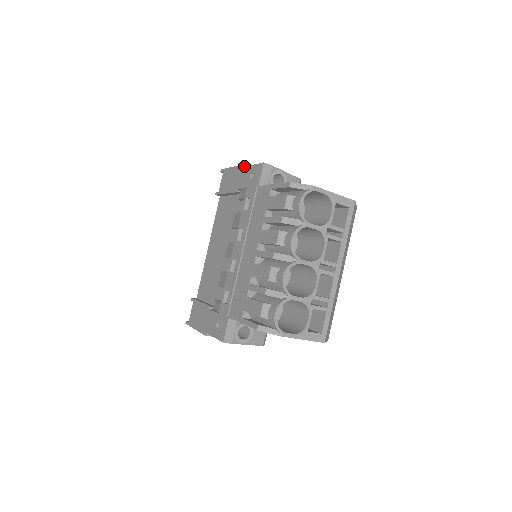
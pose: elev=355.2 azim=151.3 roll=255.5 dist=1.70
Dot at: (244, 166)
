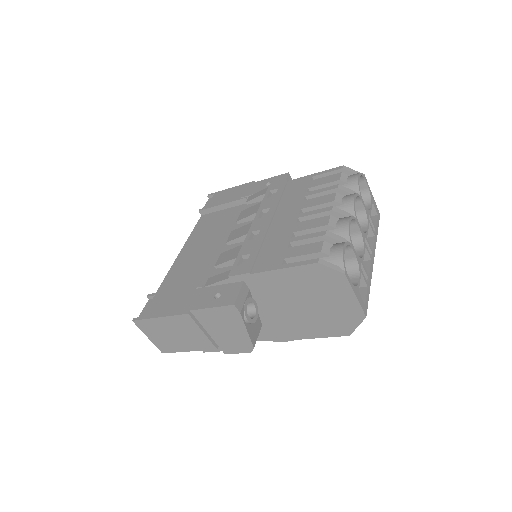
Dot at: (253, 182)
